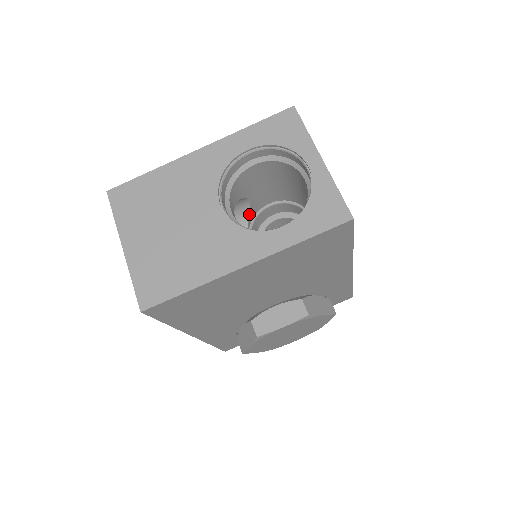
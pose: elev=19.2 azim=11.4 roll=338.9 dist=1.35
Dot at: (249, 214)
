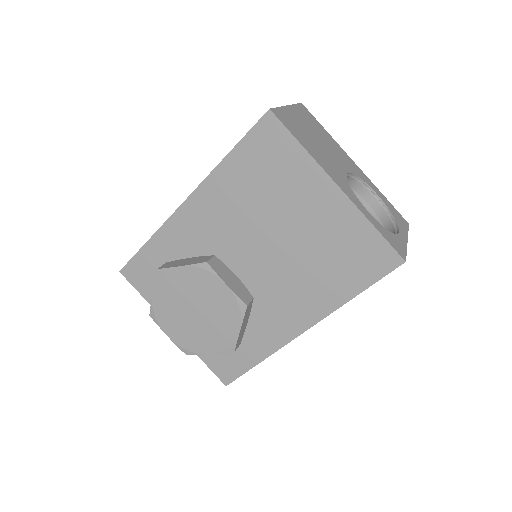
Dot at: occluded
